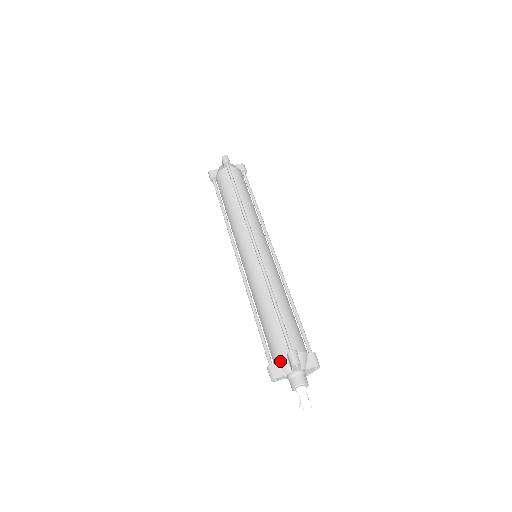
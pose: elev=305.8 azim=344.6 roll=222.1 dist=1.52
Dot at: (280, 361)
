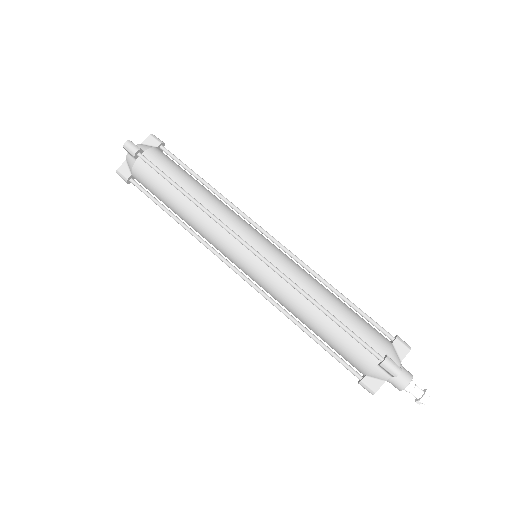
Dot at: (373, 373)
